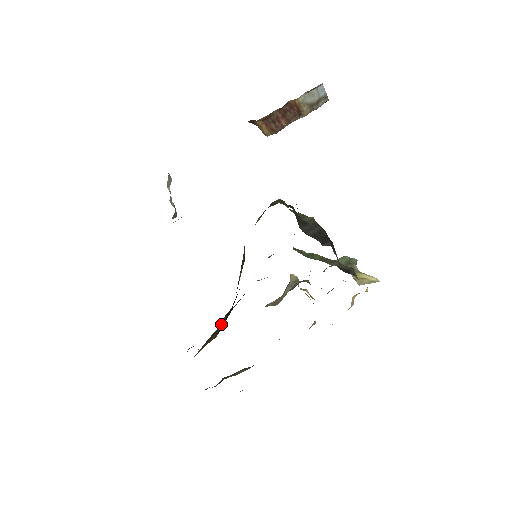
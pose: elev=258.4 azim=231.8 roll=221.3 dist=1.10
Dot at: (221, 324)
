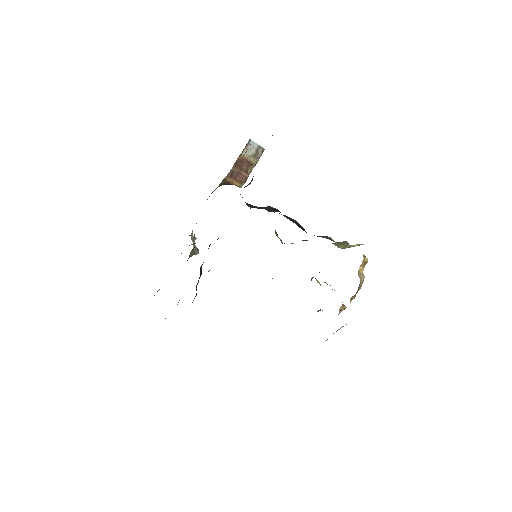
Dot at: occluded
